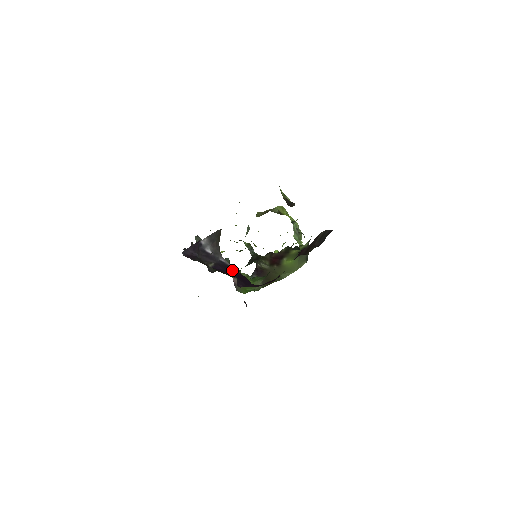
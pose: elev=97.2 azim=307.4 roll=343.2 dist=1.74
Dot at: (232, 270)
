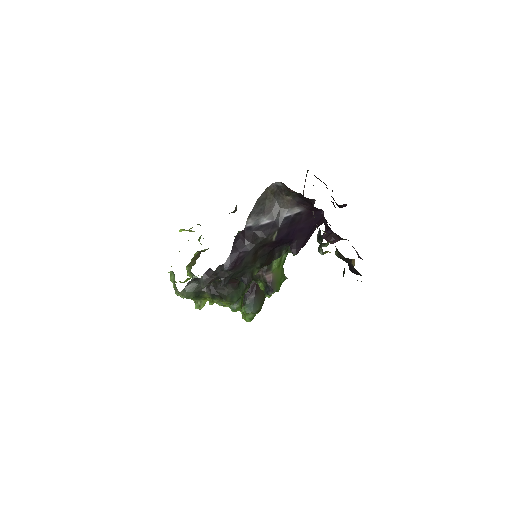
Dot at: (295, 224)
